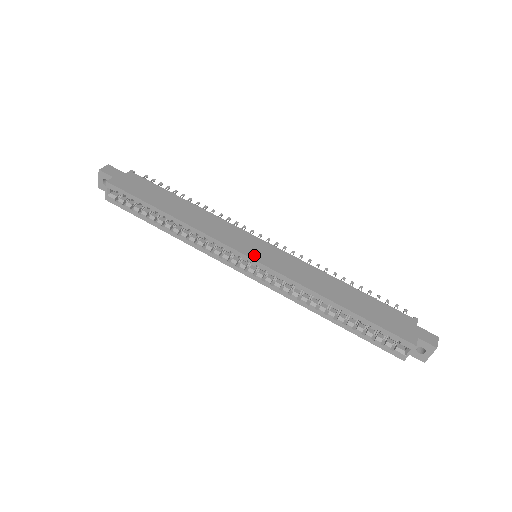
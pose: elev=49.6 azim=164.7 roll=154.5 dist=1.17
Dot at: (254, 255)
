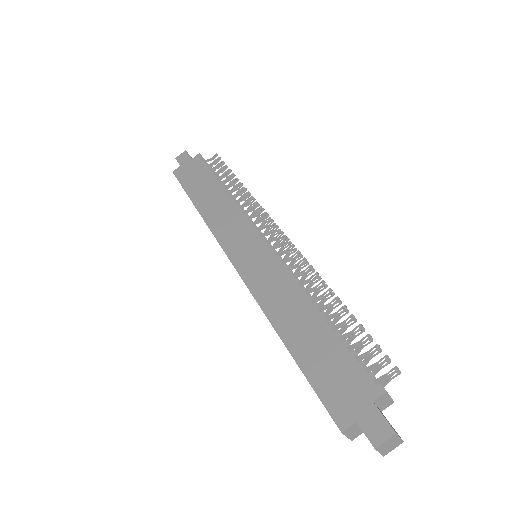
Dot at: (238, 260)
